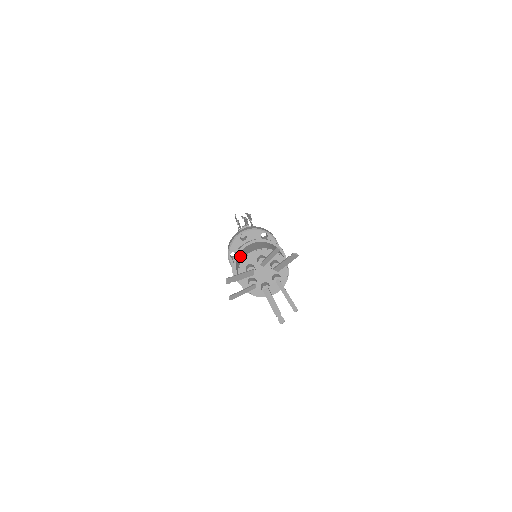
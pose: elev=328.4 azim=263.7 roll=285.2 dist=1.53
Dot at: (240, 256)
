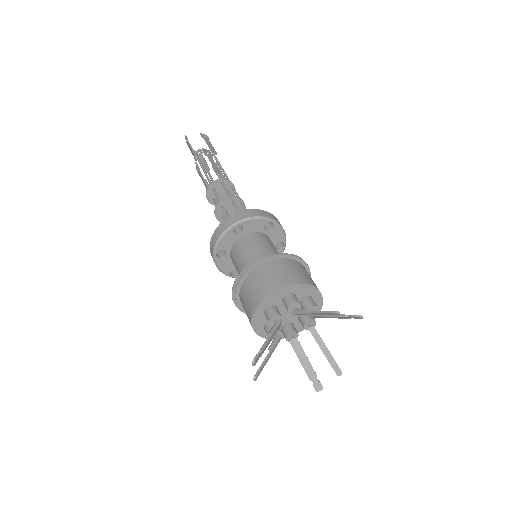
Dot at: (252, 287)
